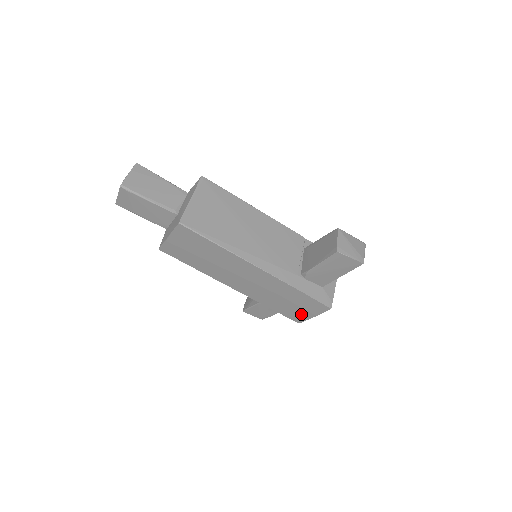
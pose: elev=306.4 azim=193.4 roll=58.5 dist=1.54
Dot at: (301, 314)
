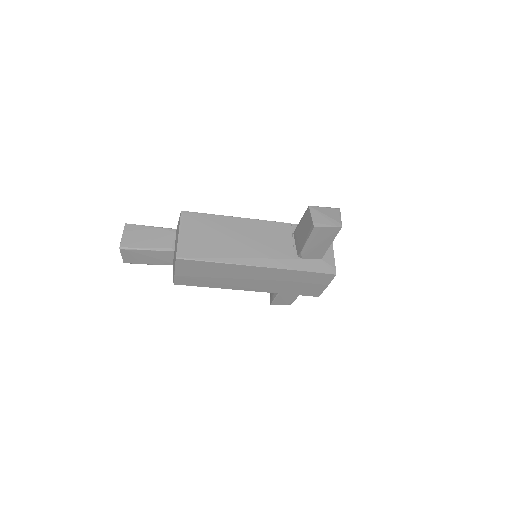
Dot at: (315, 289)
